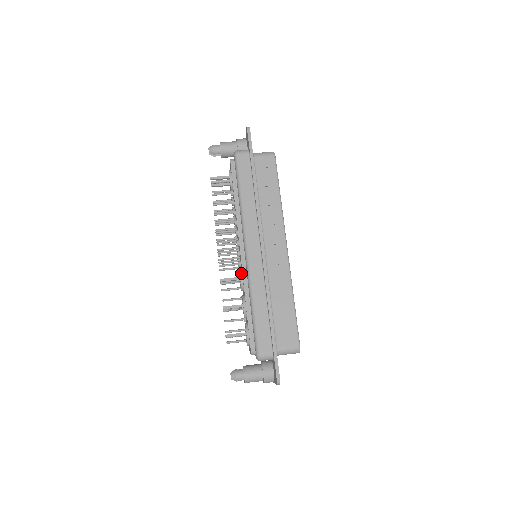
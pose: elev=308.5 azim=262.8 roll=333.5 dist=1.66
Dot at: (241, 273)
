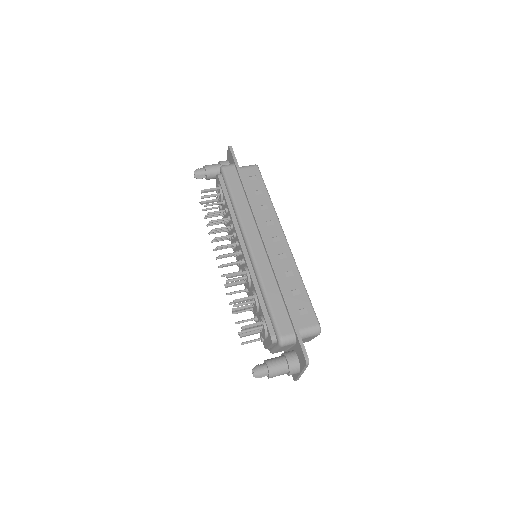
Dot at: (246, 268)
